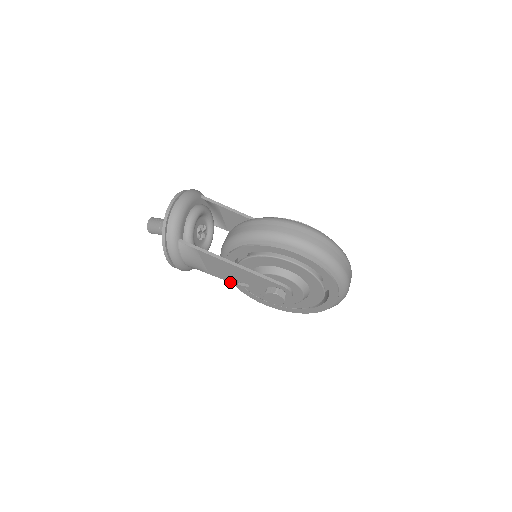
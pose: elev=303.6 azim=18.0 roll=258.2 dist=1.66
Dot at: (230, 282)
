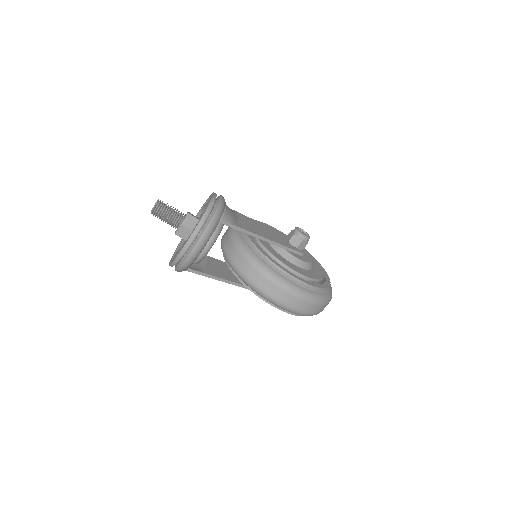
Dot at: occluded
